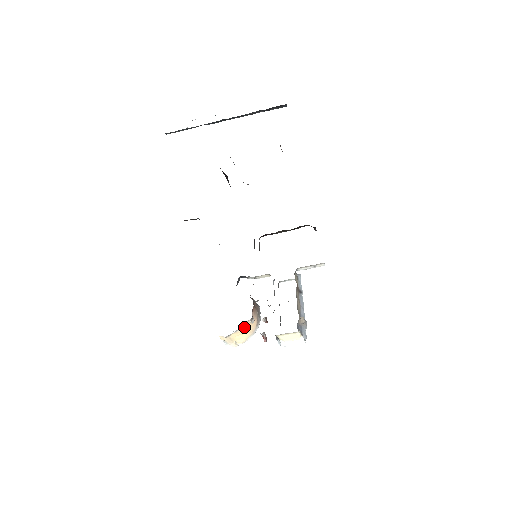
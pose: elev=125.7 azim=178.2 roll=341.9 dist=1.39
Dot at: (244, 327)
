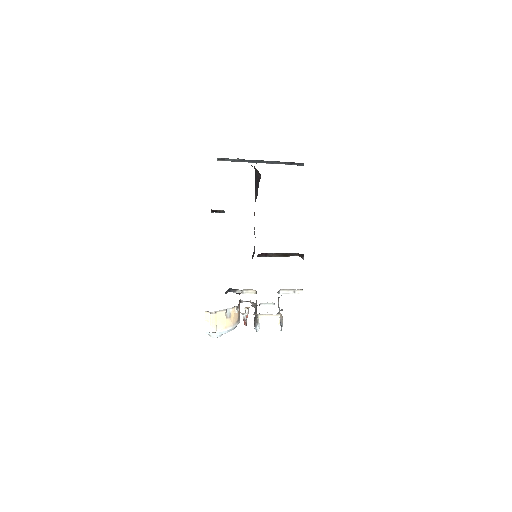
Dot at: (229, 312)
